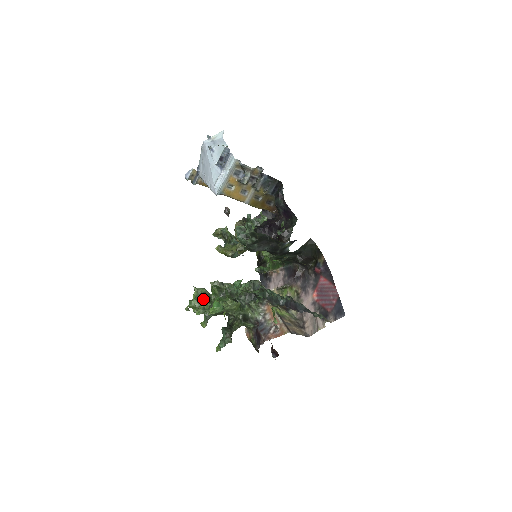
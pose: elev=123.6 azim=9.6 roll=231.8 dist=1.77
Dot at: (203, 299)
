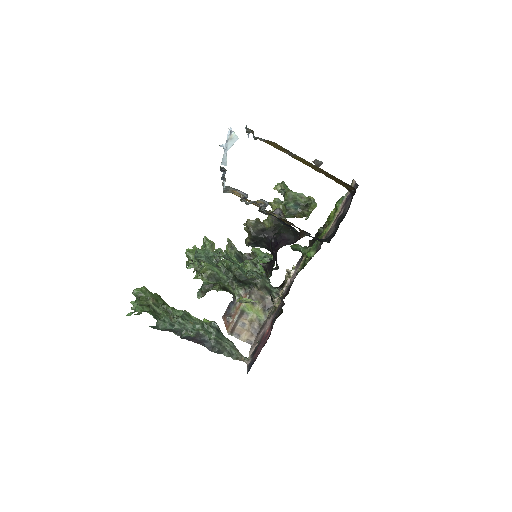
Dot at: occluded
